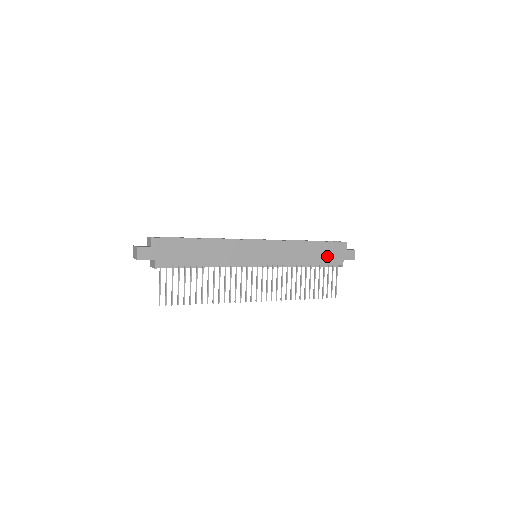
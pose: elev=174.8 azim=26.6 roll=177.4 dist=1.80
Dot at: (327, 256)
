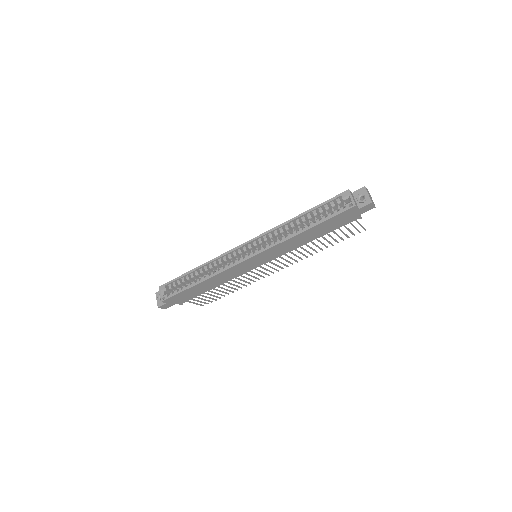
Dot at: (335, 225)
